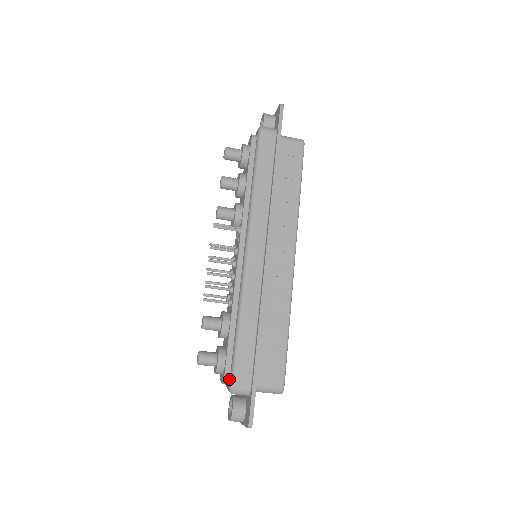
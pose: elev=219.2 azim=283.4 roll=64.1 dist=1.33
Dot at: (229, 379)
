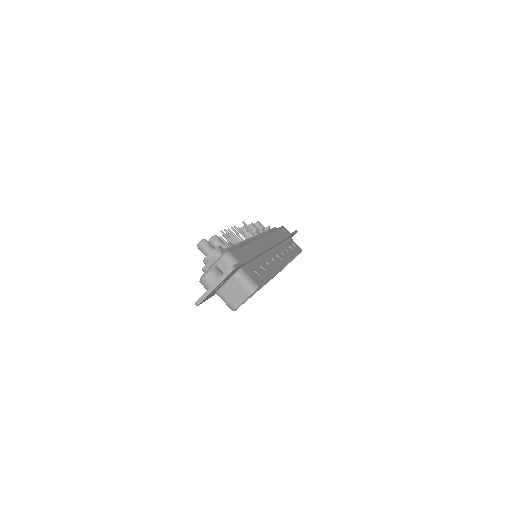
Dot at: occluded
